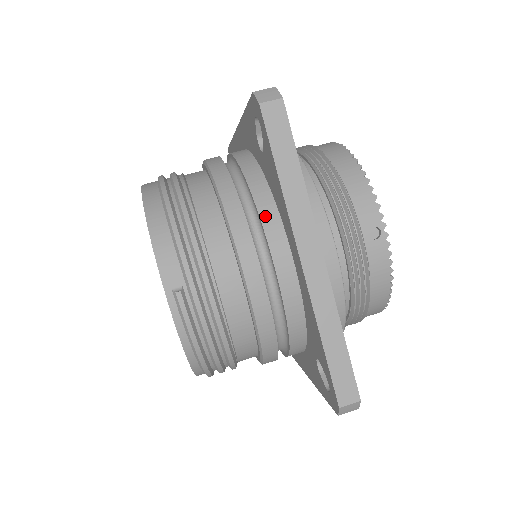
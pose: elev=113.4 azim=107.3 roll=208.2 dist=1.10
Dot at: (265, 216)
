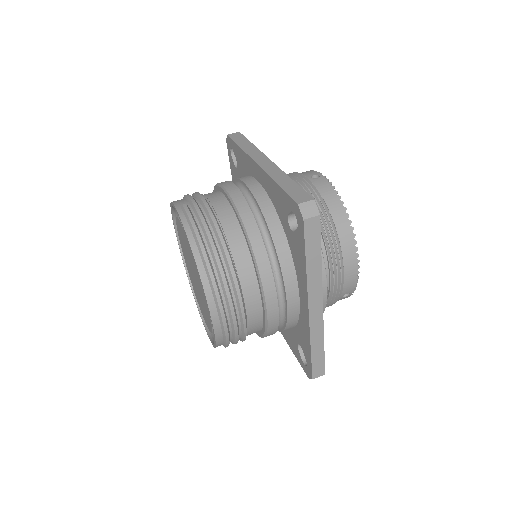
Dot at: occluded
